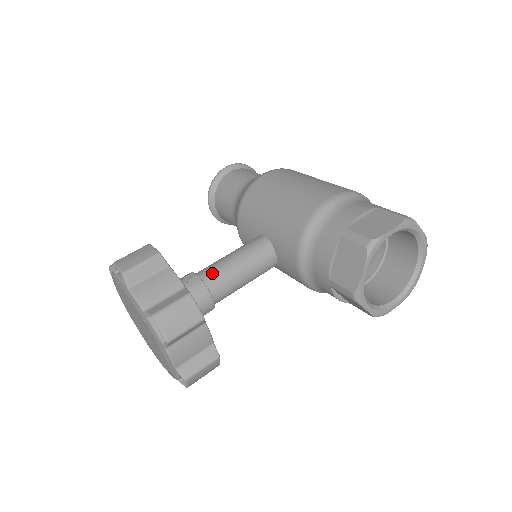
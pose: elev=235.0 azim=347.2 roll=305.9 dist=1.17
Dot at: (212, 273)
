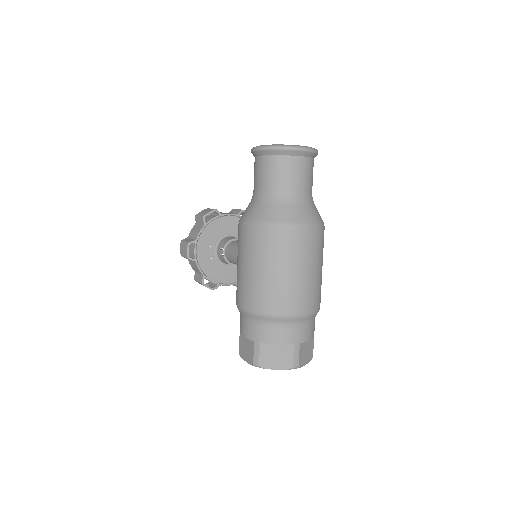
Dot at: (229, 257)
